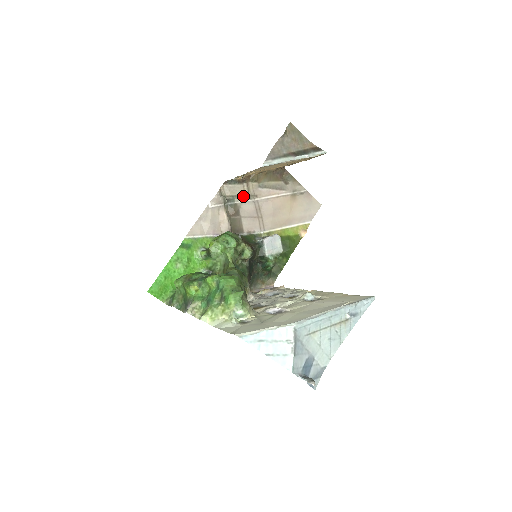
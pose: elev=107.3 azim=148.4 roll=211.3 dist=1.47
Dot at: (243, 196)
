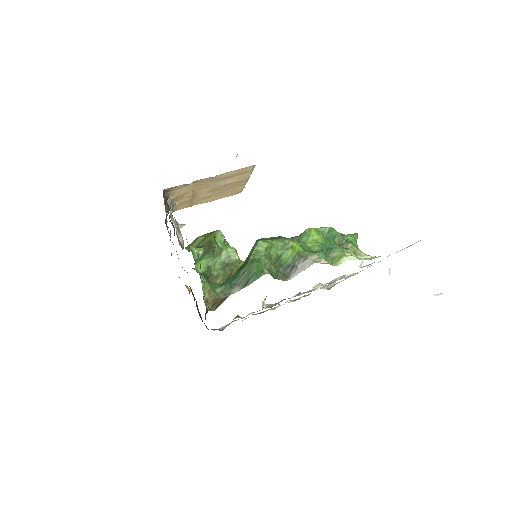
Dot at: occluded
